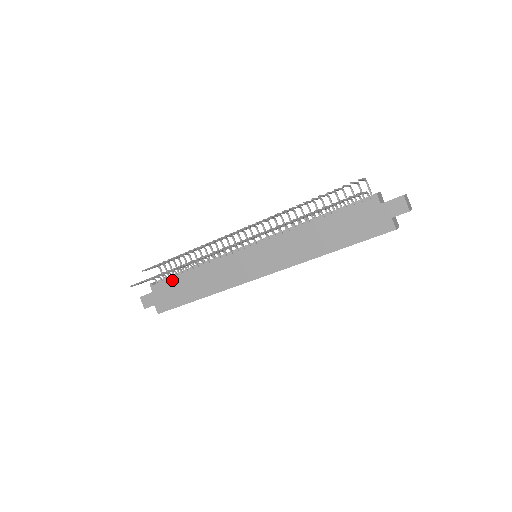
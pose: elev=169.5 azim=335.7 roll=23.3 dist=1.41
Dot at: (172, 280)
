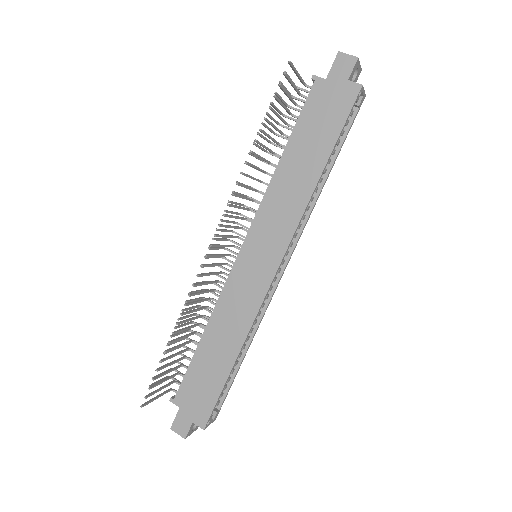
Dot at: (190, 370)
